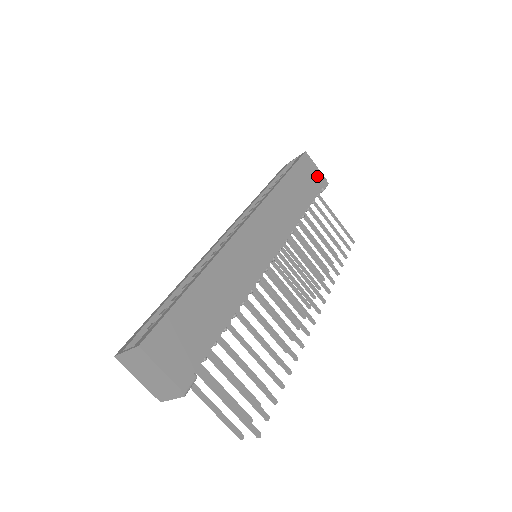
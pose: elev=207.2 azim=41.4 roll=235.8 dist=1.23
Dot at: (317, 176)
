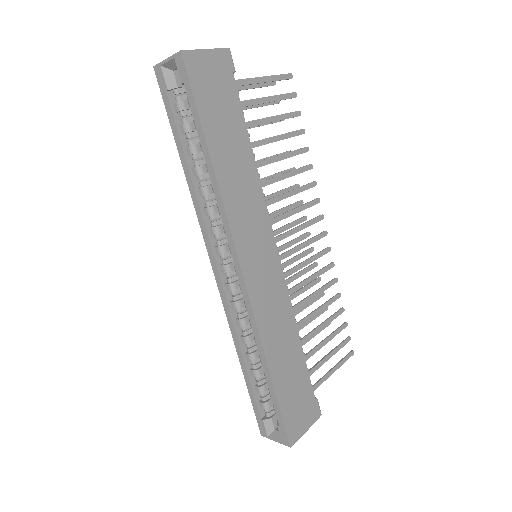
Dot at: (218, 67)
